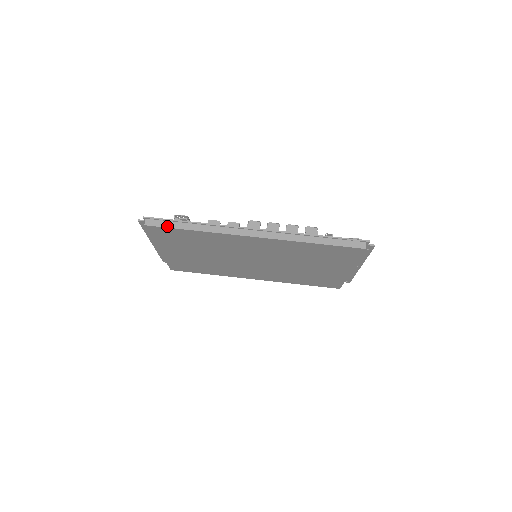
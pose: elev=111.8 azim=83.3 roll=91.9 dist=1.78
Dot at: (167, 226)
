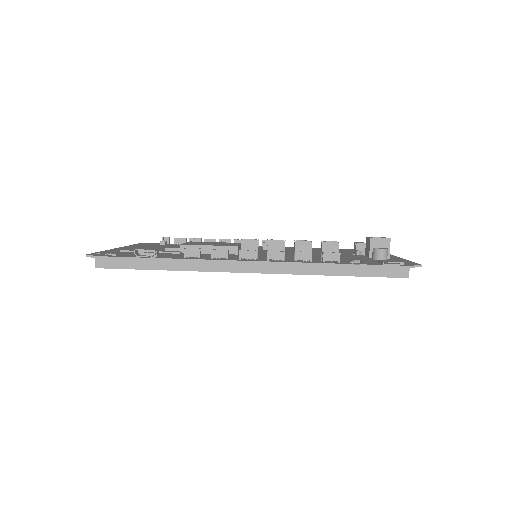
Dot at: (127, 267)
